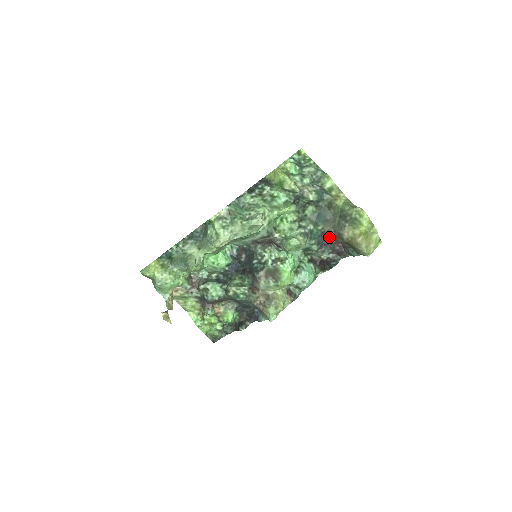
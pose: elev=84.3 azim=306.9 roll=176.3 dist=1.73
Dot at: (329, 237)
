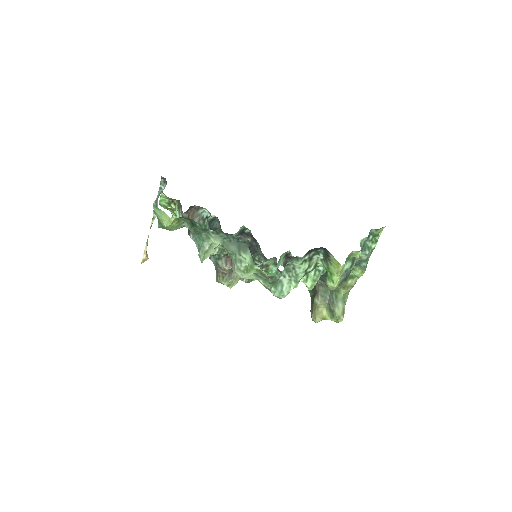
Dot at: occluded
